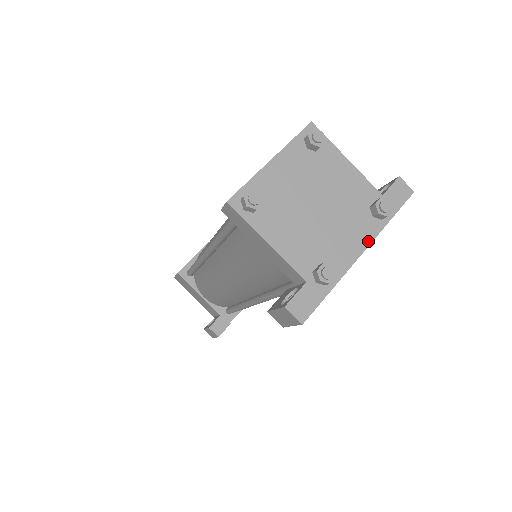
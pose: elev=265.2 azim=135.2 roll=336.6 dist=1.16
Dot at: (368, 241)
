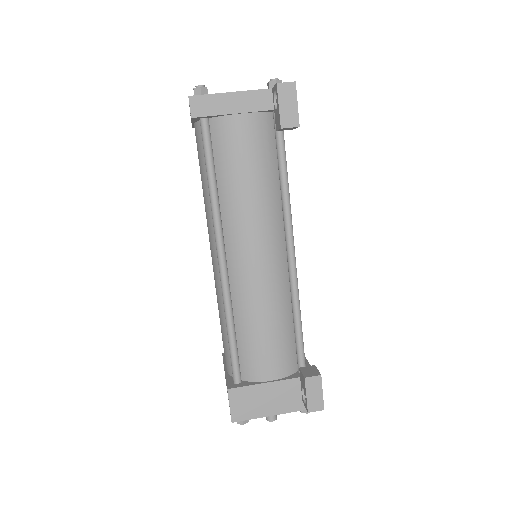
Dot at: occluded
